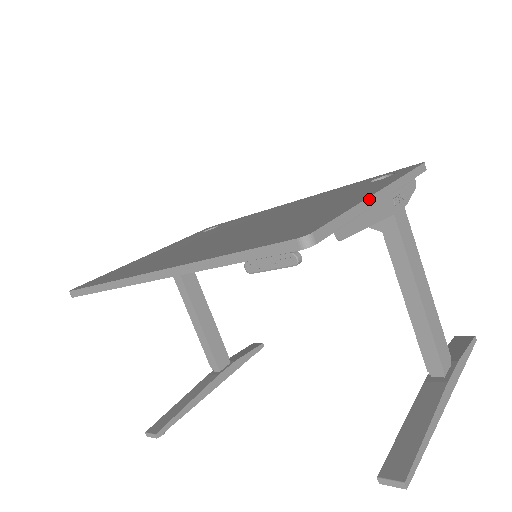
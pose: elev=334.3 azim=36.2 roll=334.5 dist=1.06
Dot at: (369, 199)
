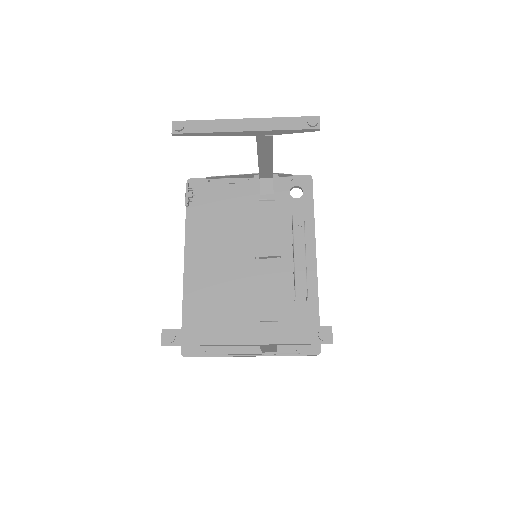
Dot at: occluded
